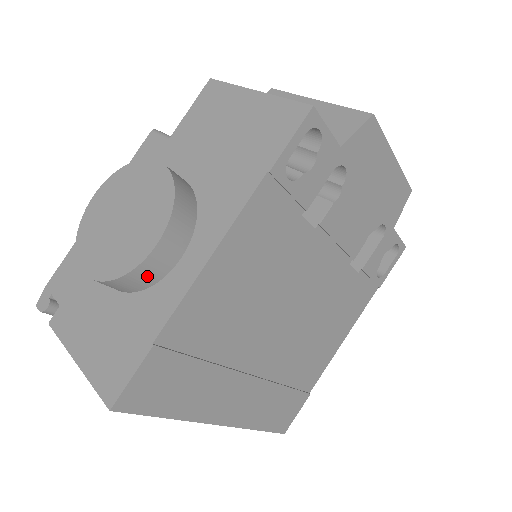
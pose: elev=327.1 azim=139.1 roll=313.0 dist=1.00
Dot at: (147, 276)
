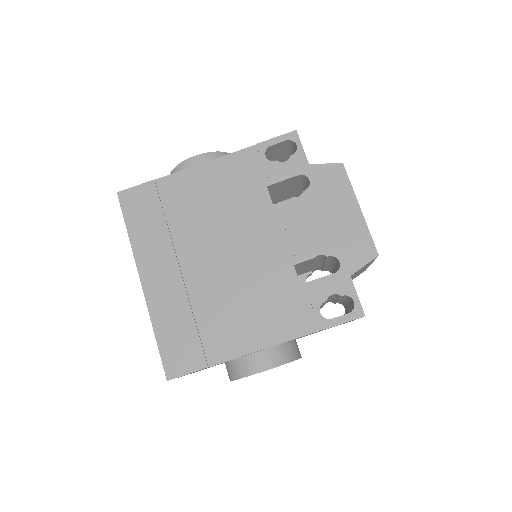
Dot at: occluded
